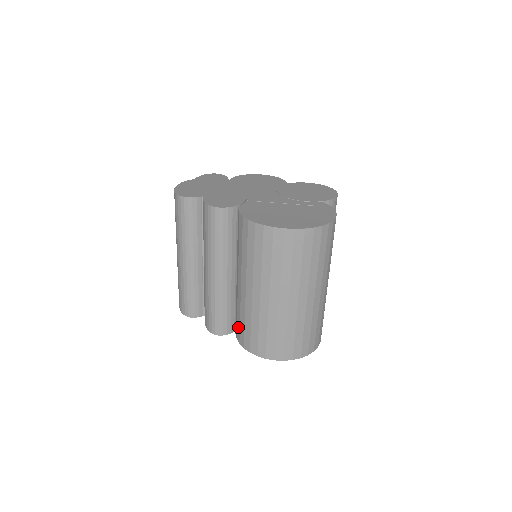
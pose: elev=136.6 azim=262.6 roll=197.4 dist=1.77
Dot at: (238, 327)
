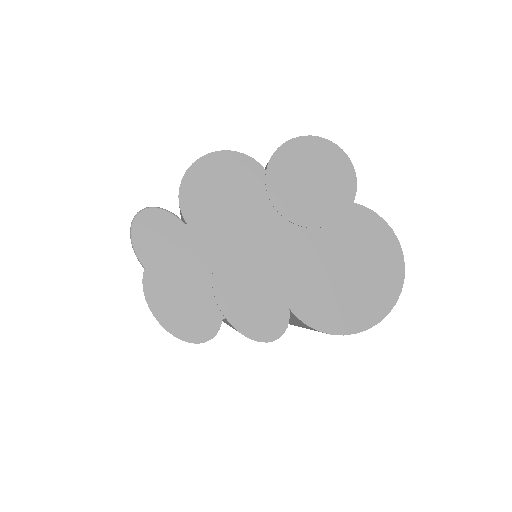
Dot at: occluded
